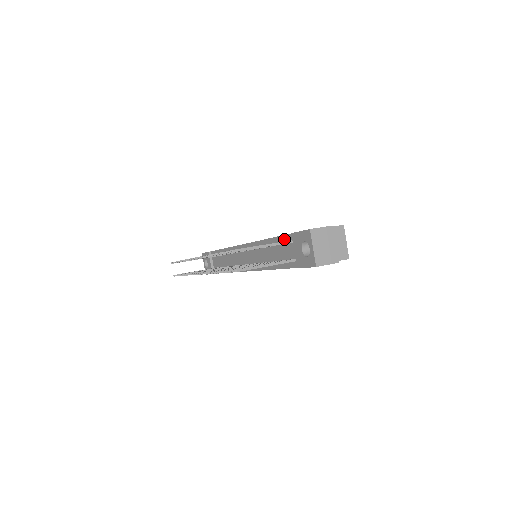
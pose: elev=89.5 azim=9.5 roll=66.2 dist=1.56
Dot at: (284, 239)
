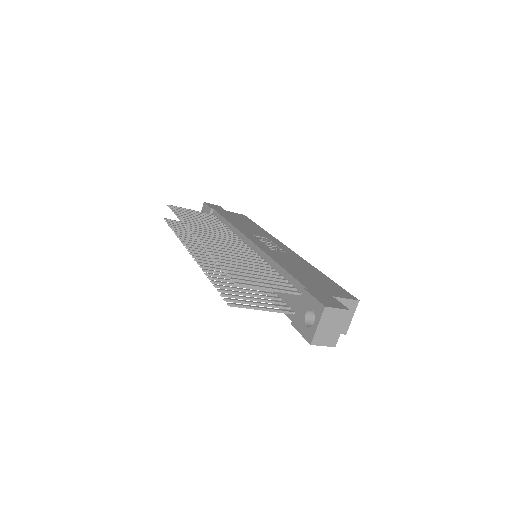
Dot at: (293, 282)
